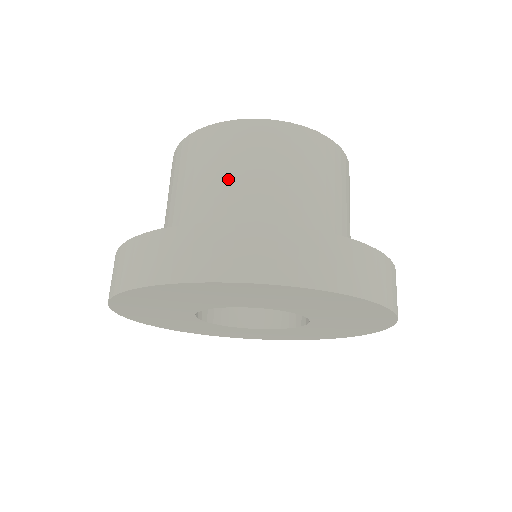
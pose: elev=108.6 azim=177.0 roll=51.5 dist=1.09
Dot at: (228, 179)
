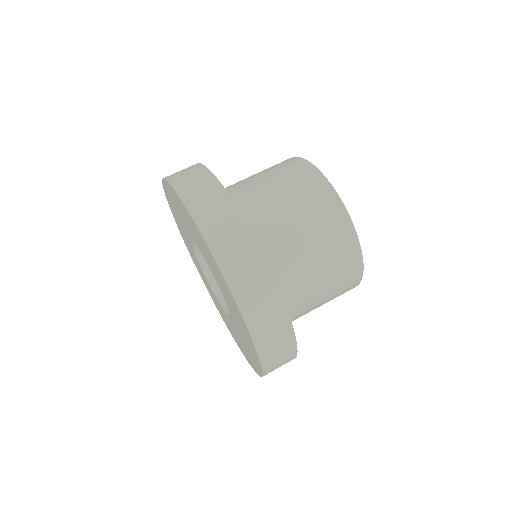
Dot at: (275, 191)
